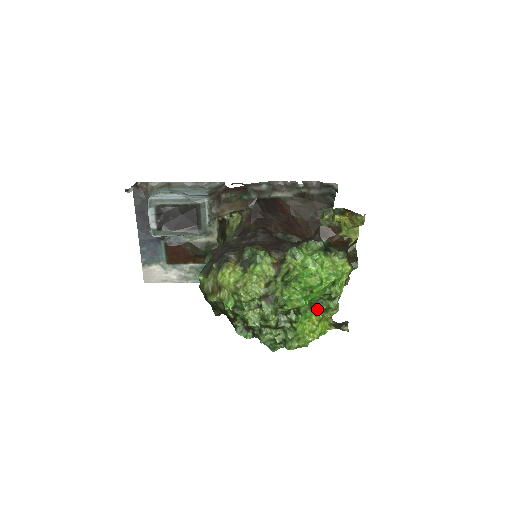
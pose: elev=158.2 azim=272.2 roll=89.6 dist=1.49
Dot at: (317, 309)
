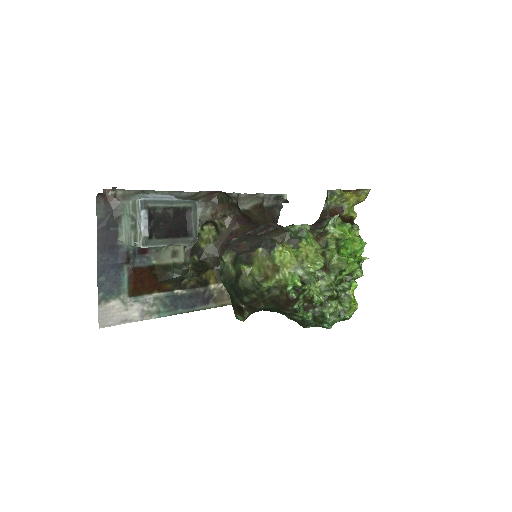
Dot at: occluded
